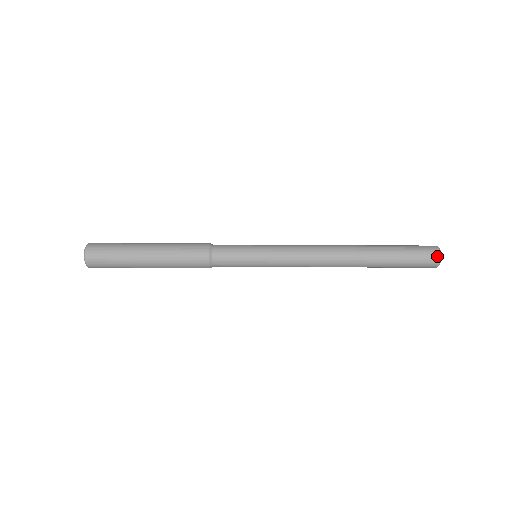
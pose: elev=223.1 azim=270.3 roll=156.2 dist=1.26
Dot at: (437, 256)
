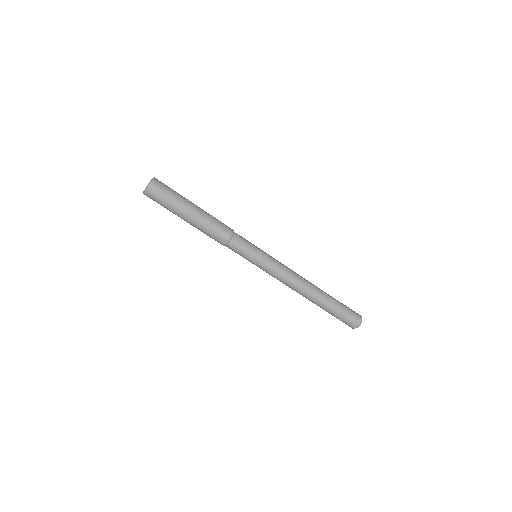
Dot at: (359, 321)
